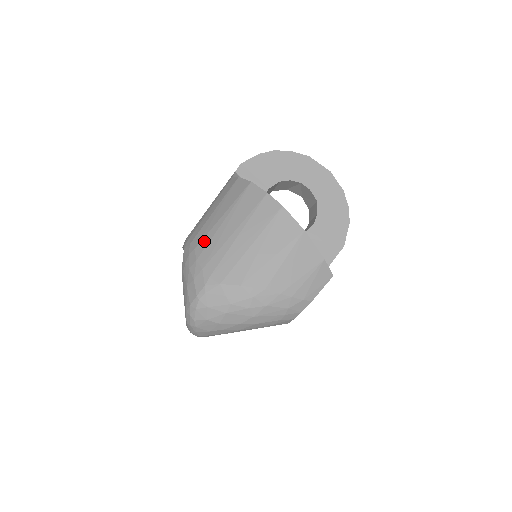
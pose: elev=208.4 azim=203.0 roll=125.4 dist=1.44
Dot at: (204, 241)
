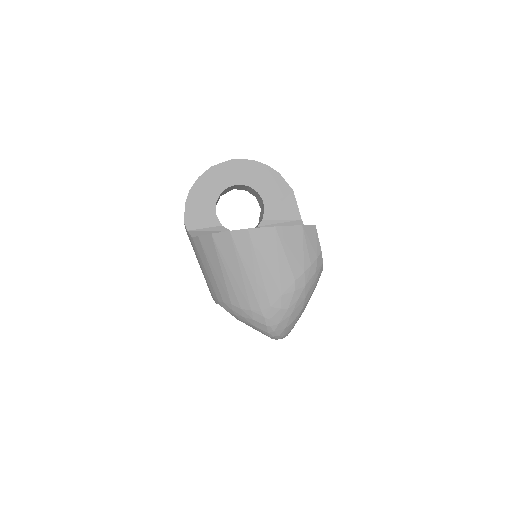
Dot at: (231, 294)
